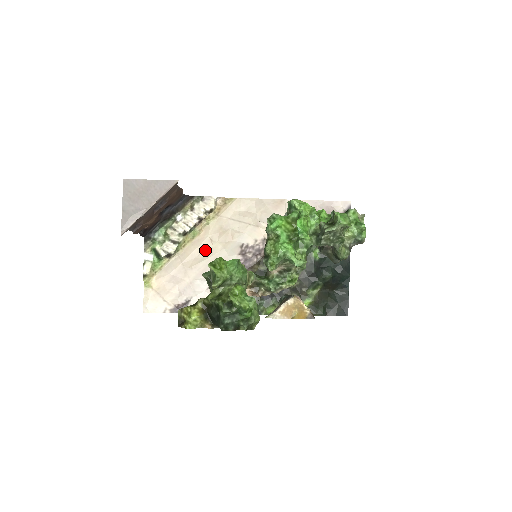
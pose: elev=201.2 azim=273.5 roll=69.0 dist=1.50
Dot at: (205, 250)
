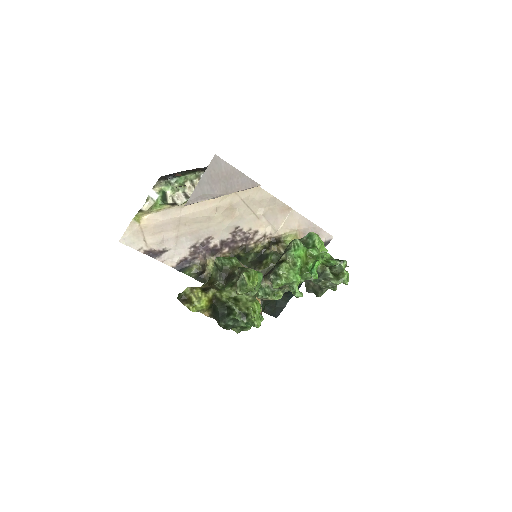
Dot at: (207, 216)
